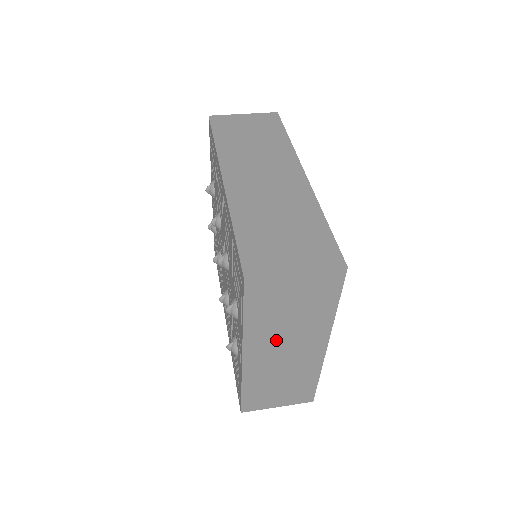
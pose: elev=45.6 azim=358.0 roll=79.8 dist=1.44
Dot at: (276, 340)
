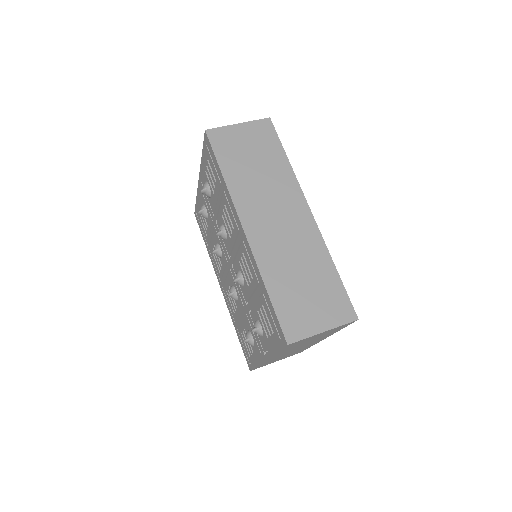
Dot at: occluded
